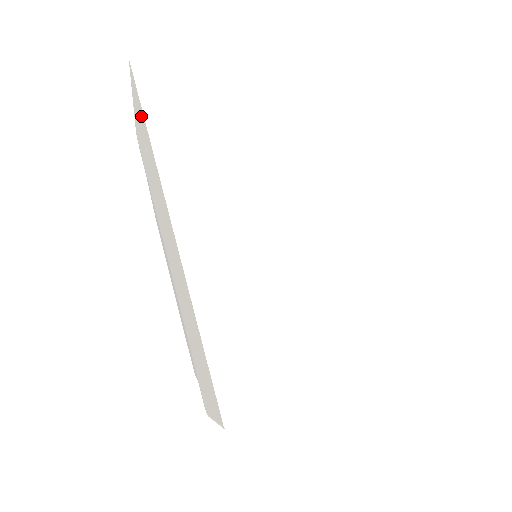
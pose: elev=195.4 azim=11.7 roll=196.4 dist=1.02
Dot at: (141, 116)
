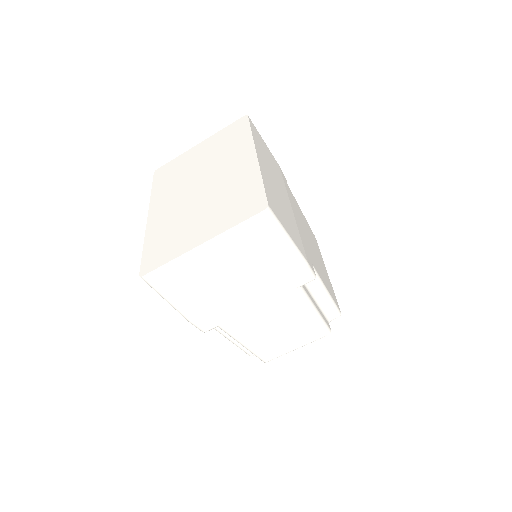
Dot at: occluded
